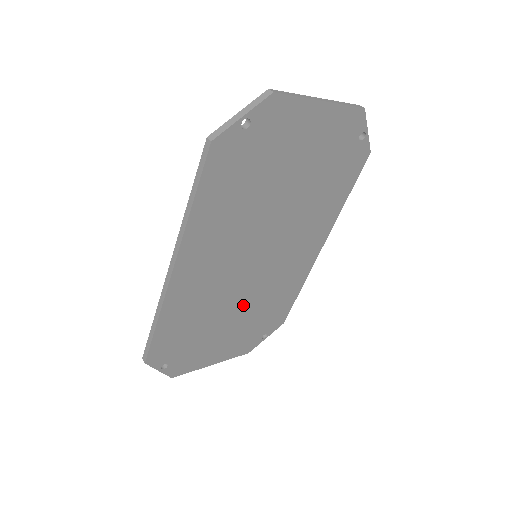
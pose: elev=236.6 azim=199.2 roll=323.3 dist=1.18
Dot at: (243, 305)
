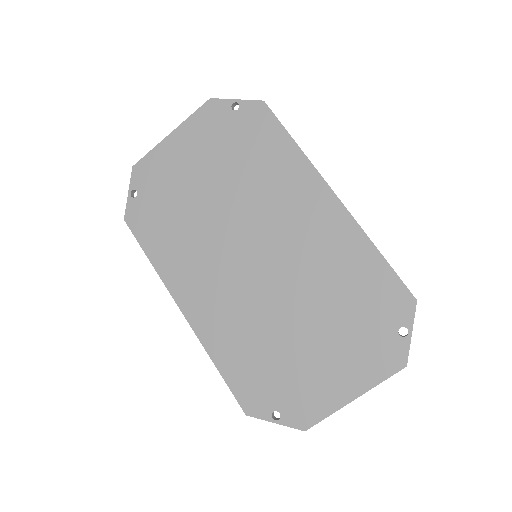
Dot at: (301, 308)
